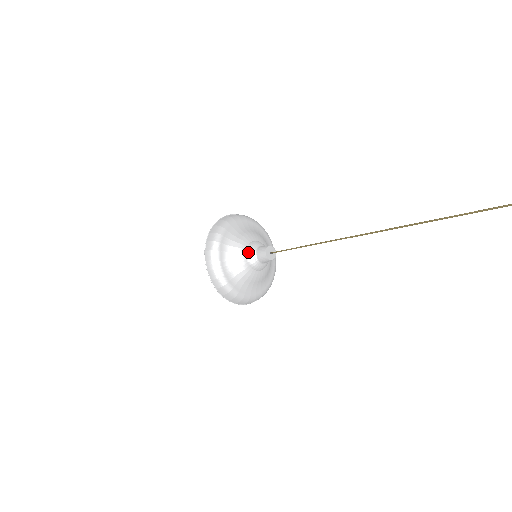
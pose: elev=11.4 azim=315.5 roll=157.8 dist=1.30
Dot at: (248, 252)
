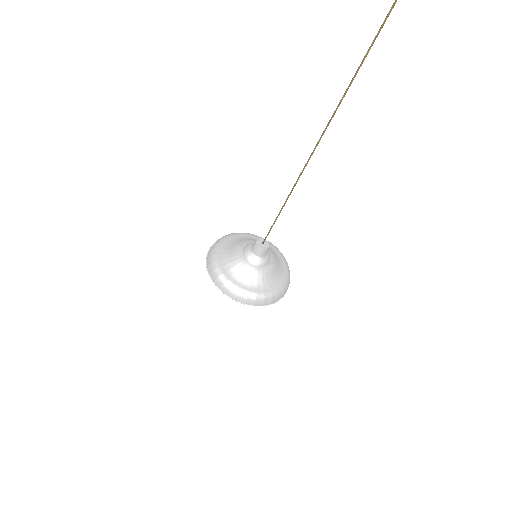
Dot at: (245, 255)
